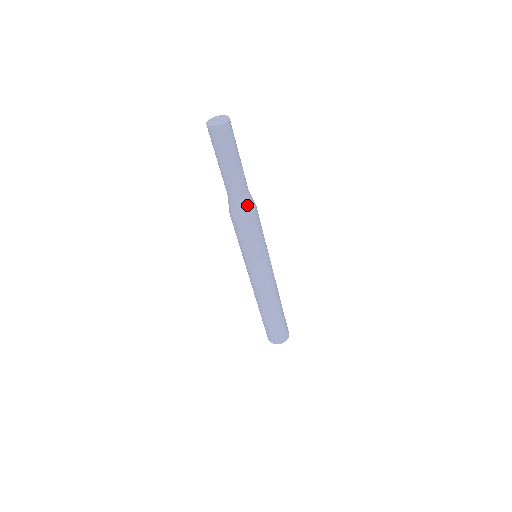
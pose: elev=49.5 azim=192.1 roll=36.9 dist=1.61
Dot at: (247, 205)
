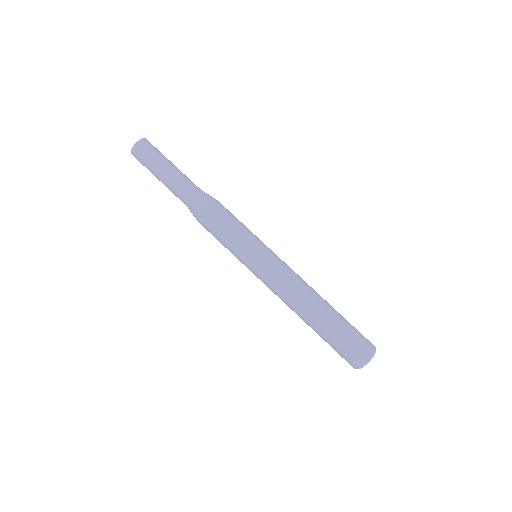
Dot at: (207, 195)
